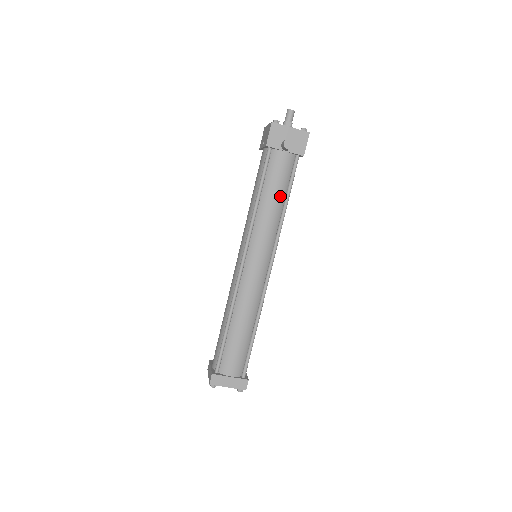
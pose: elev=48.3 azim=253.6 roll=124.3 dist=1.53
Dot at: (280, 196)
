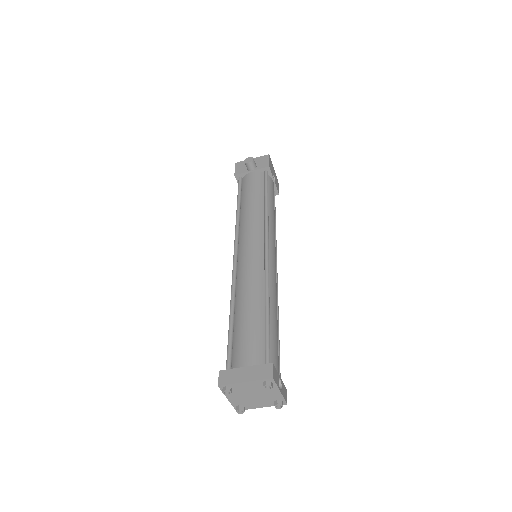
Dot at: (258, 197)
